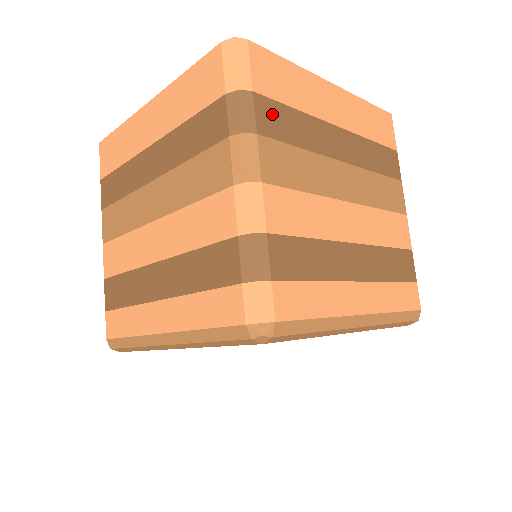
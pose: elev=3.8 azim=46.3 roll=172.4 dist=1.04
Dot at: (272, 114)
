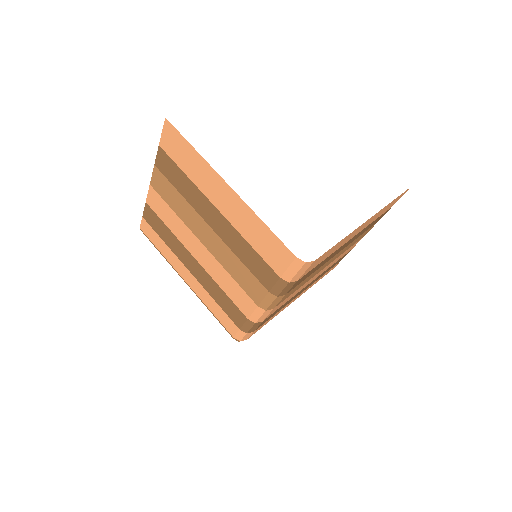
Dot at: (303, 278)
